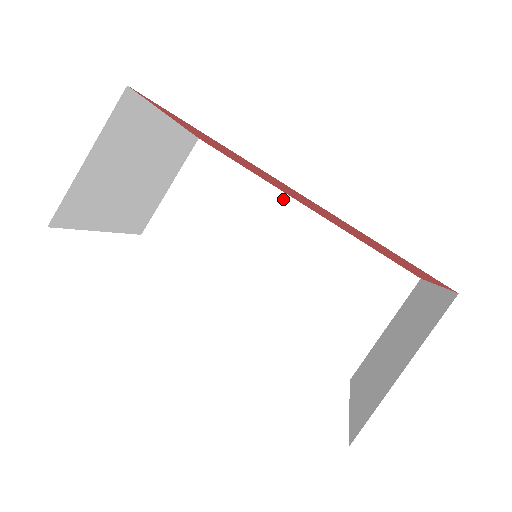
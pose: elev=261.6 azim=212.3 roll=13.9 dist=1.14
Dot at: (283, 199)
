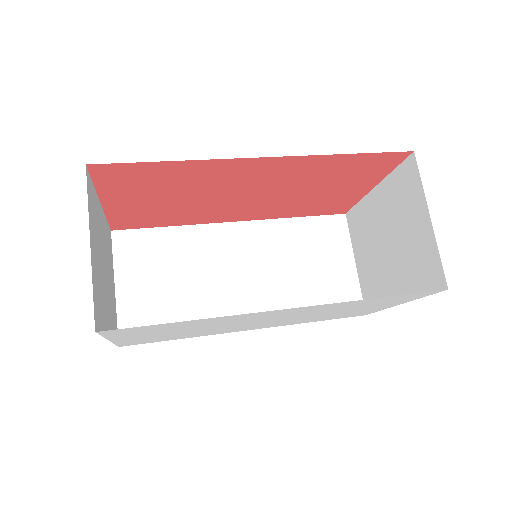
Dot at: (217, 228)
